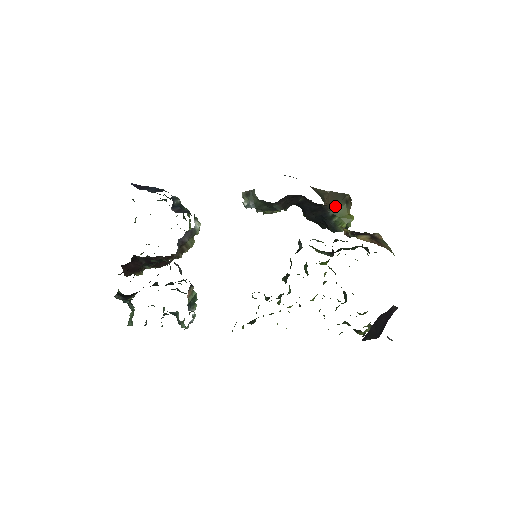
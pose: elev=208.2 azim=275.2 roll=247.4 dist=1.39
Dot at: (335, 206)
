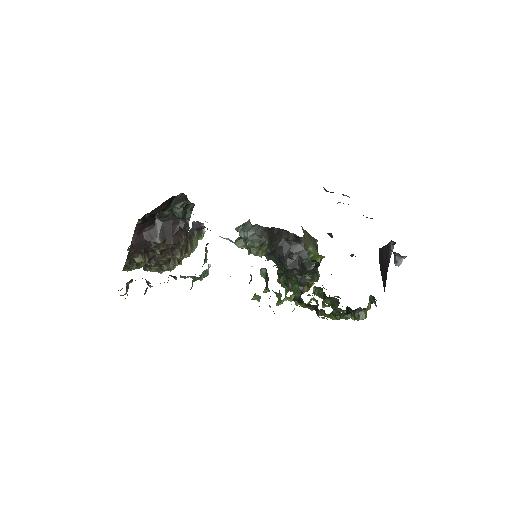
Dot at: (309, 246)
